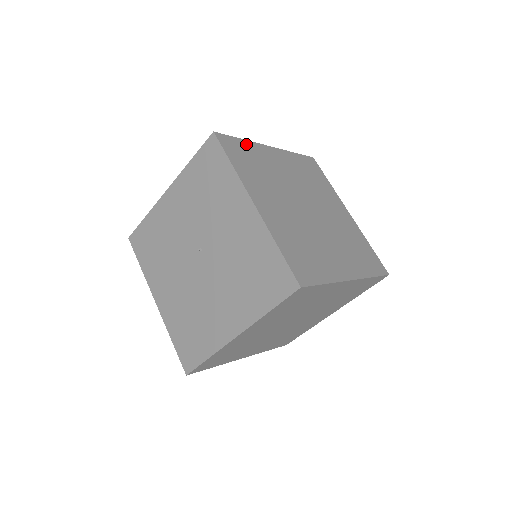
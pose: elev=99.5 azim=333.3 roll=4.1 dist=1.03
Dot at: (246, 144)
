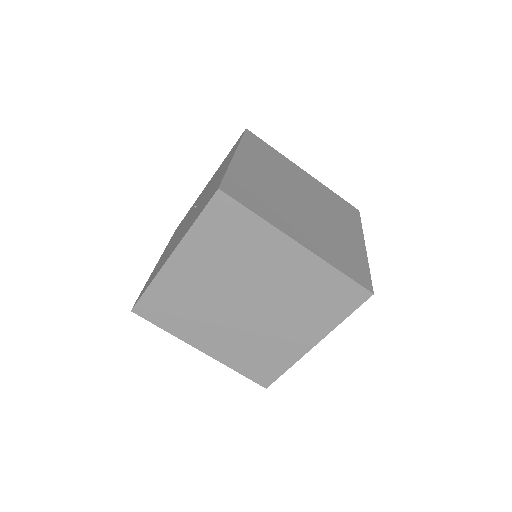
Dot at: (275, 151)
